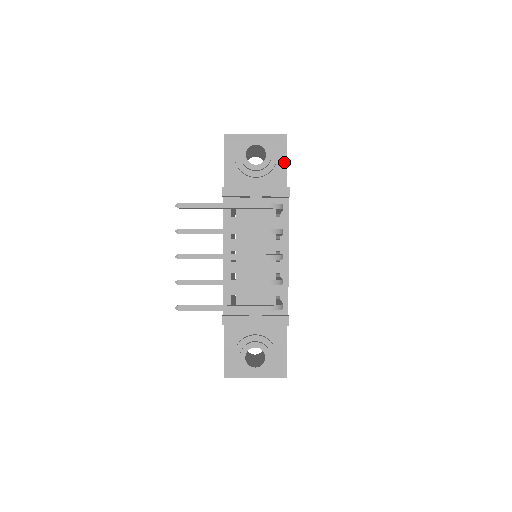
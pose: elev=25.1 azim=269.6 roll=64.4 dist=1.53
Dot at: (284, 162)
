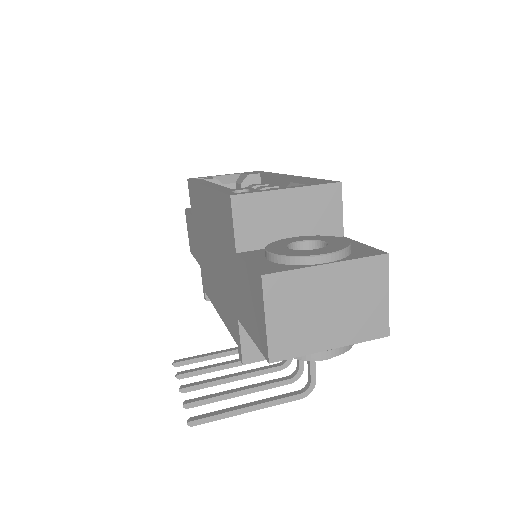
Dot at: occluded
